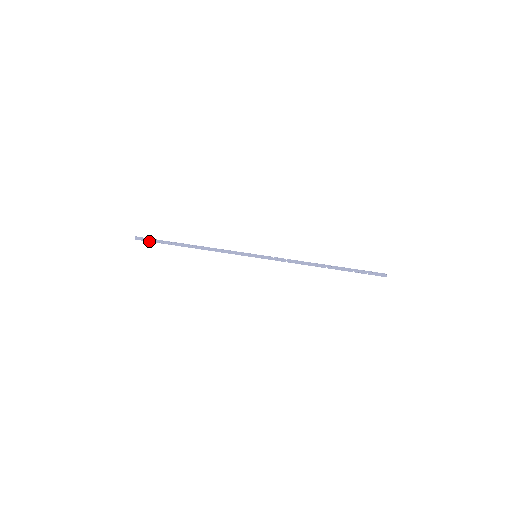
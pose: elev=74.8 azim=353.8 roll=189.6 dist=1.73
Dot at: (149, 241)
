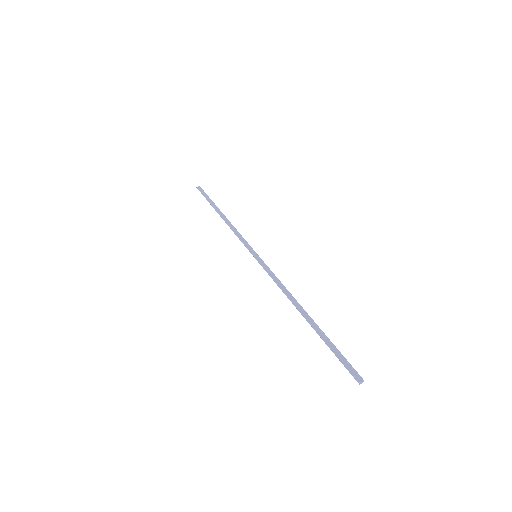
Dot at: (203, 194)
